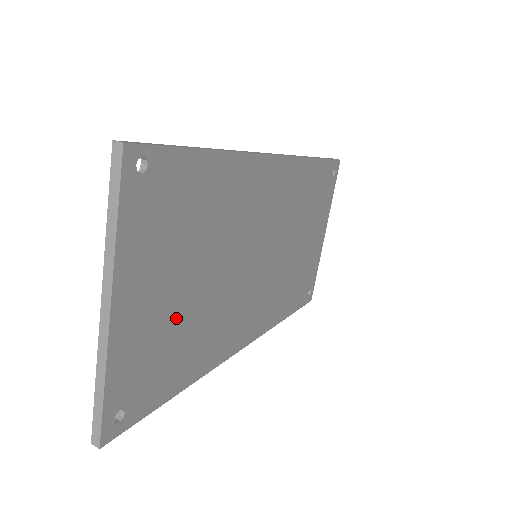
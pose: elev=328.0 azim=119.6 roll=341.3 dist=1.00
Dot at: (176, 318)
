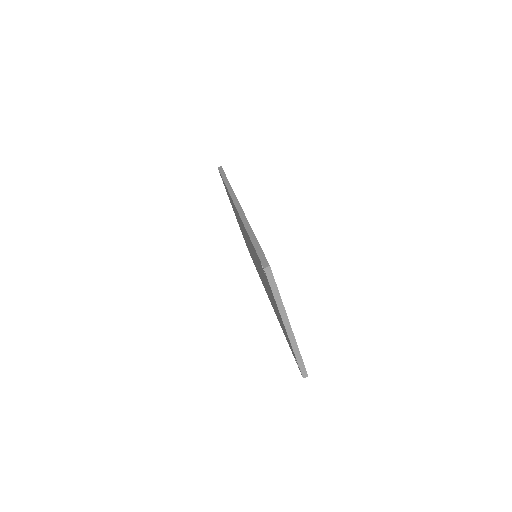
Dot at: occluded
